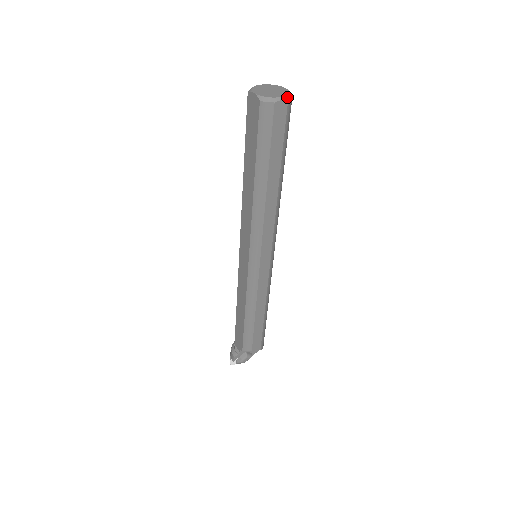
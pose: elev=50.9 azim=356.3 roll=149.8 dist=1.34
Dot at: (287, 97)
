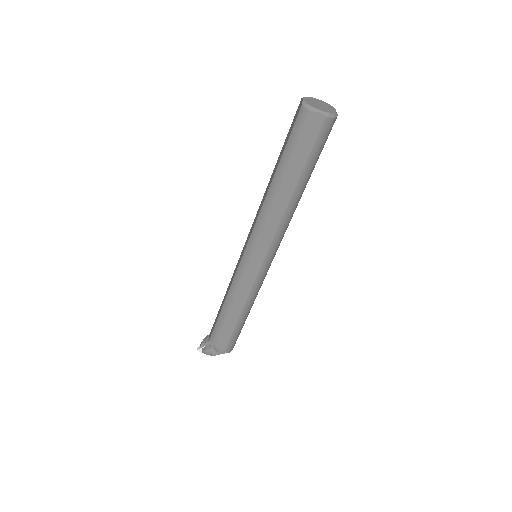
Dot at: (327, 114)
